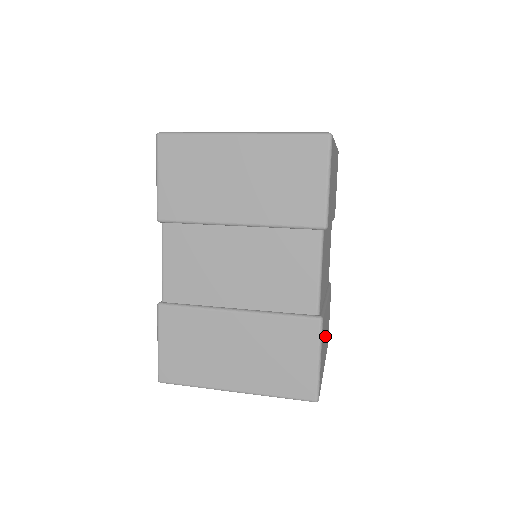
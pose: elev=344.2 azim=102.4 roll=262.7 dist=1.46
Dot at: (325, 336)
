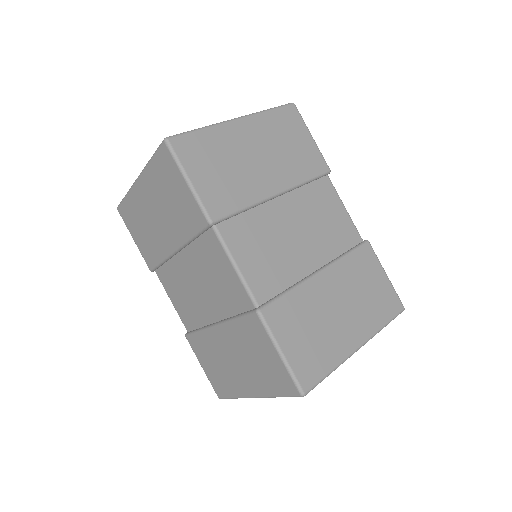
Dot at: (331, 314)
